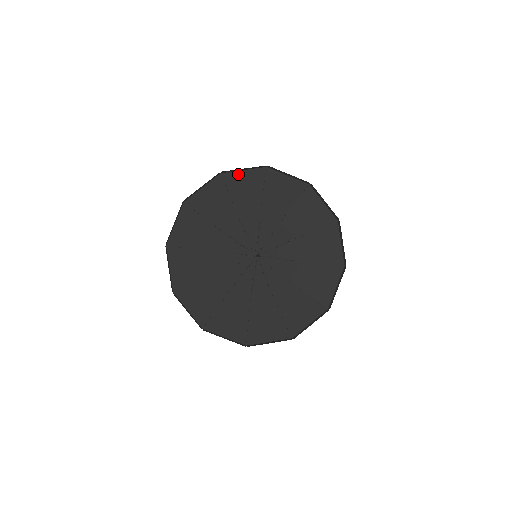
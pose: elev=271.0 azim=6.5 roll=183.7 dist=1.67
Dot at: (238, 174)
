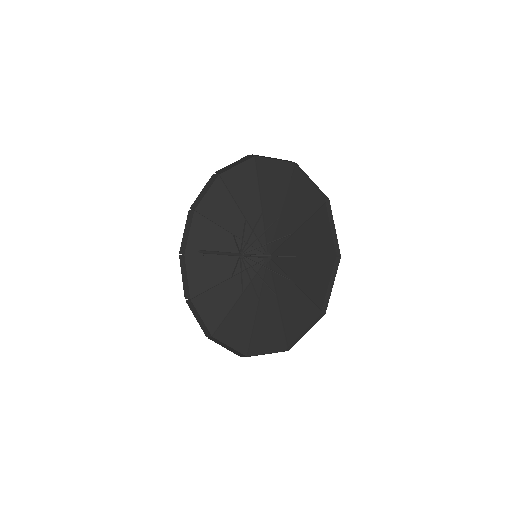
Dot at: (205, 200)
